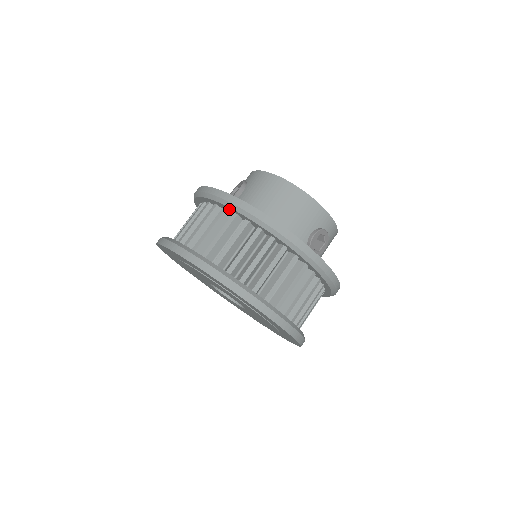
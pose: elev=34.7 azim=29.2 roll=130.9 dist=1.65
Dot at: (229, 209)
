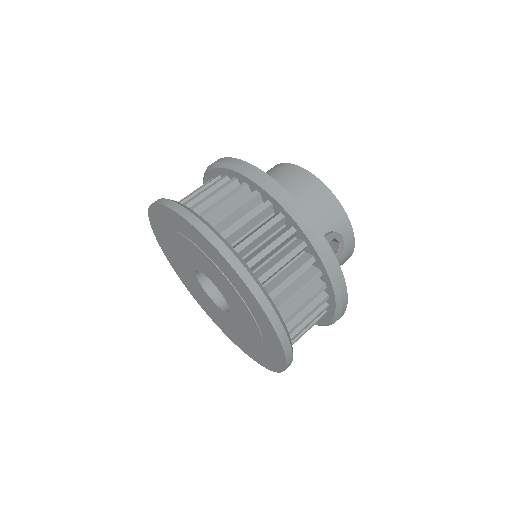
Dot at: (240, 178)
